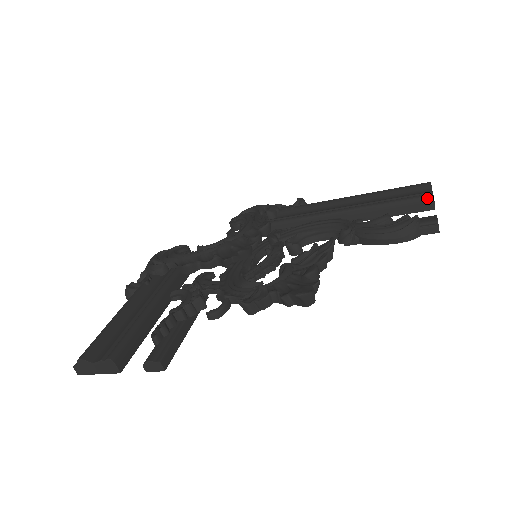
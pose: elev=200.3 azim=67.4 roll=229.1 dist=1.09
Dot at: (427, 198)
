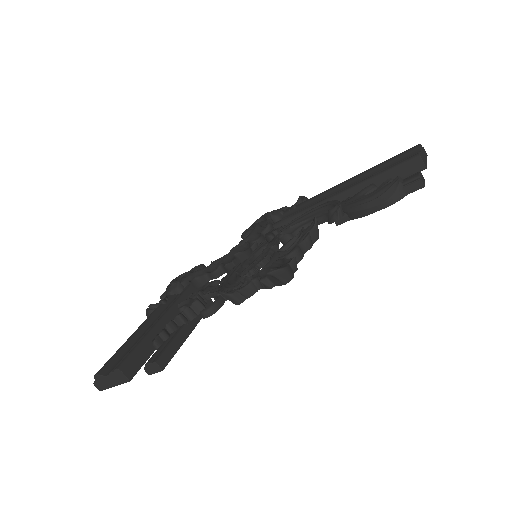
Dot at: (414, 159)
